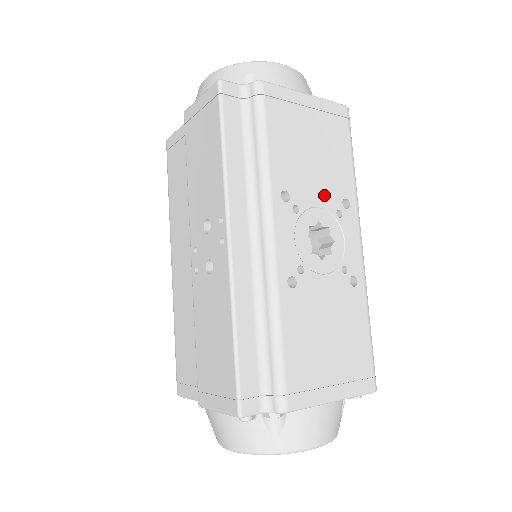
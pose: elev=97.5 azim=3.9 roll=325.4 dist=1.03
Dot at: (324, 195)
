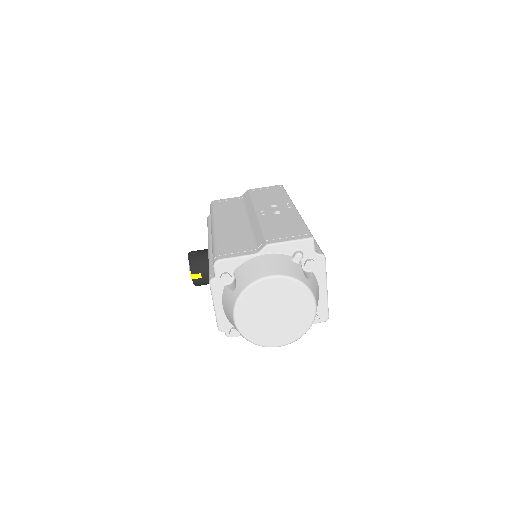
Dot at: occluded
